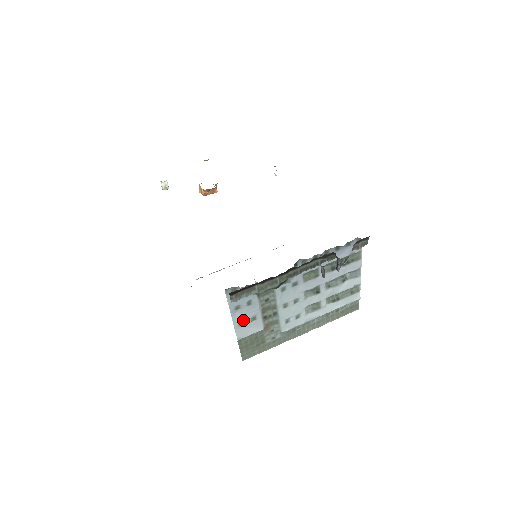
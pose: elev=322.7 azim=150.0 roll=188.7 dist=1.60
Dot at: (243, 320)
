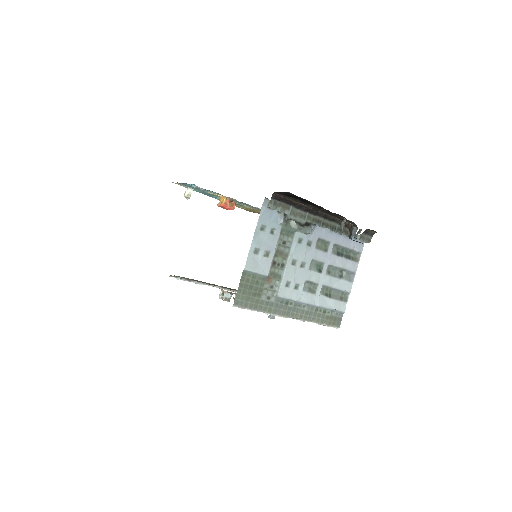
Dot at: (260, 247)
